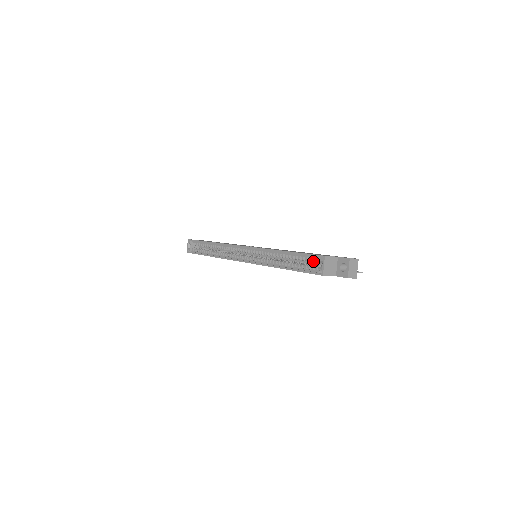
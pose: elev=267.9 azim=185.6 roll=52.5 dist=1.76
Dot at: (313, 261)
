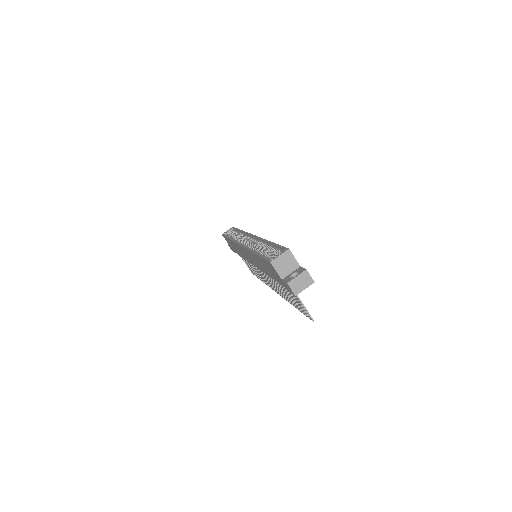
Dot at: (278, 253)
